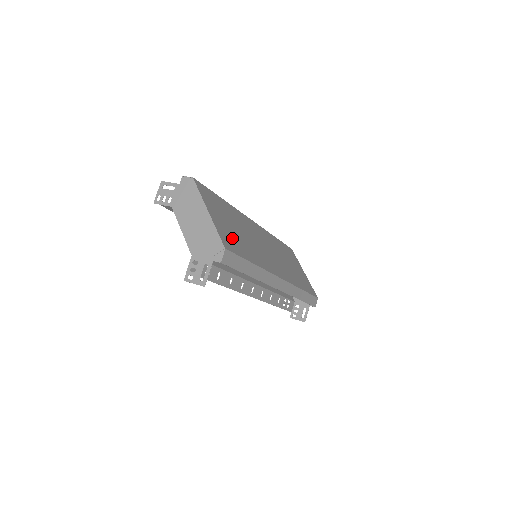
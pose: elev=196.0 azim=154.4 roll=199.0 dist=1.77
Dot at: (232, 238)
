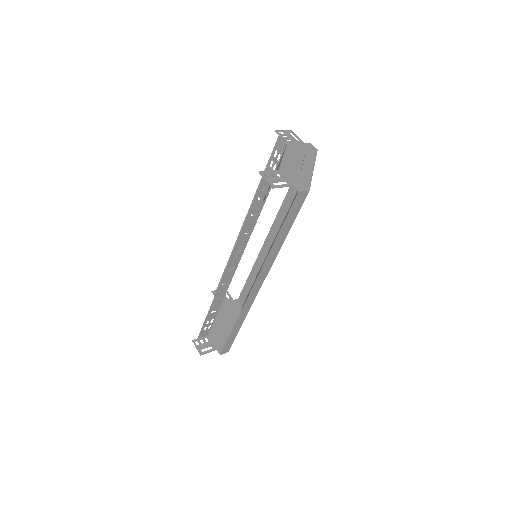
Dot at: occluded
